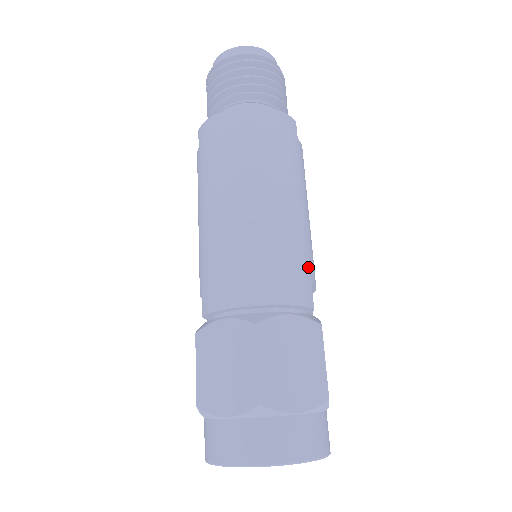
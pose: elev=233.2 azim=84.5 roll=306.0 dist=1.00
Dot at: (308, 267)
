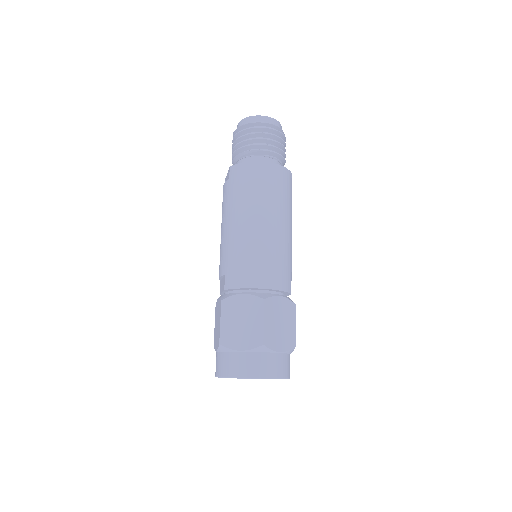
Dot at: (291, 269)
